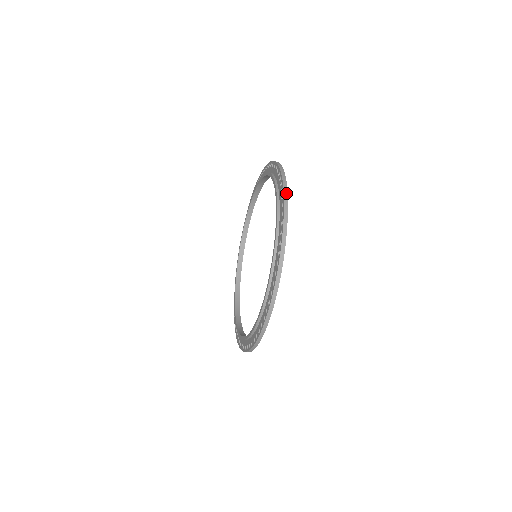
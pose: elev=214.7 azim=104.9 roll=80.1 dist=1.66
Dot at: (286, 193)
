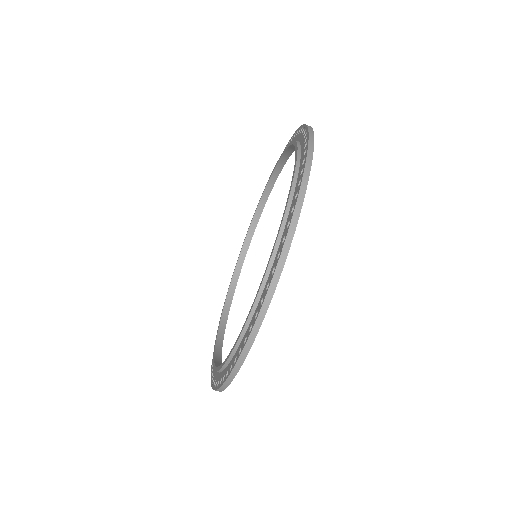
Dot at: (300, 205)
